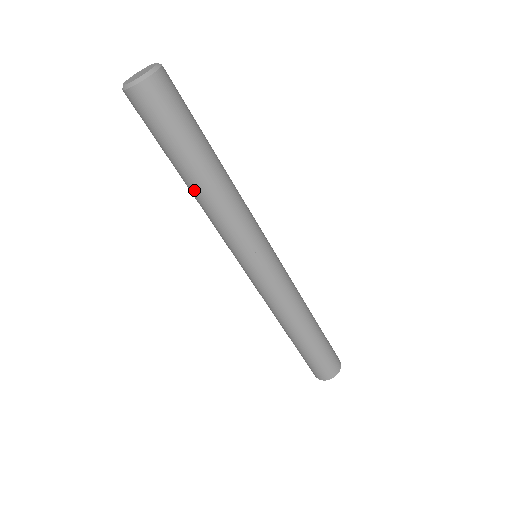
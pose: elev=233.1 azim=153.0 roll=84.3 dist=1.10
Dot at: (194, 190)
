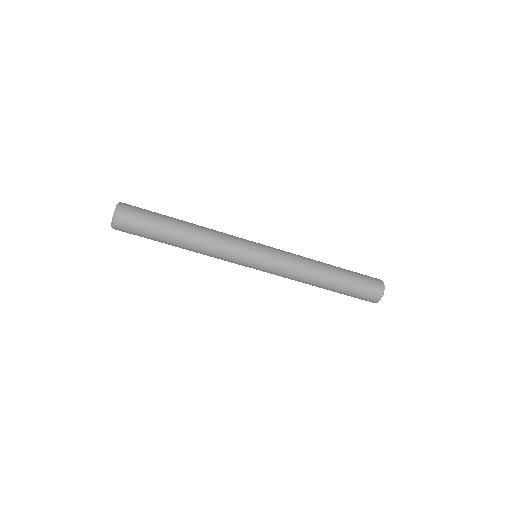
Dot at: occluded
